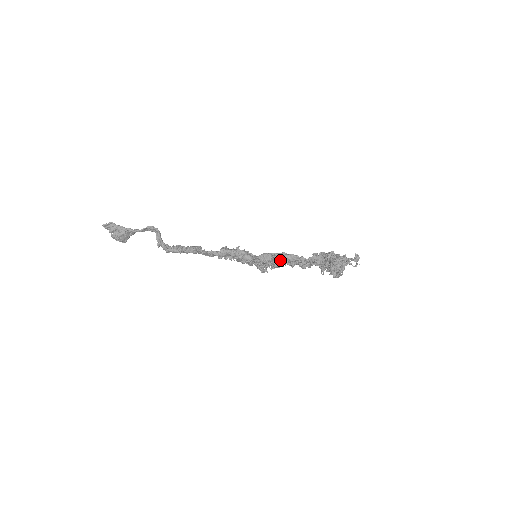
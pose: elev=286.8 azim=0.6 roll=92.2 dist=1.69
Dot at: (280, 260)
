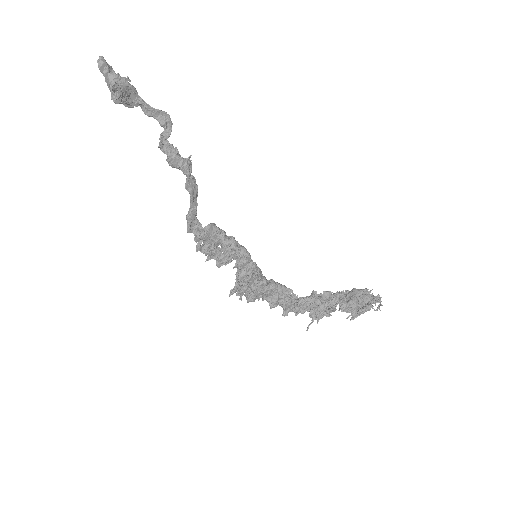
Dot at: (270, 284)
